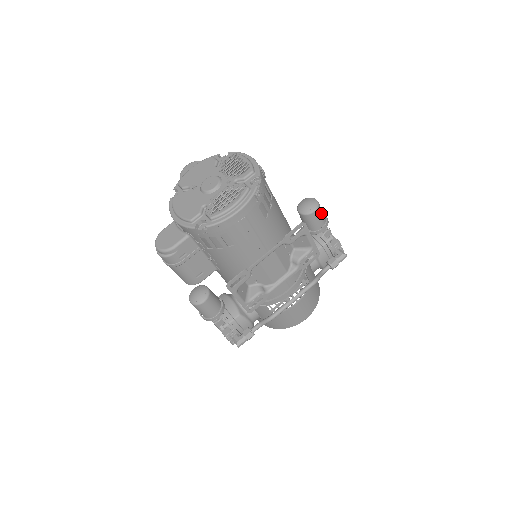
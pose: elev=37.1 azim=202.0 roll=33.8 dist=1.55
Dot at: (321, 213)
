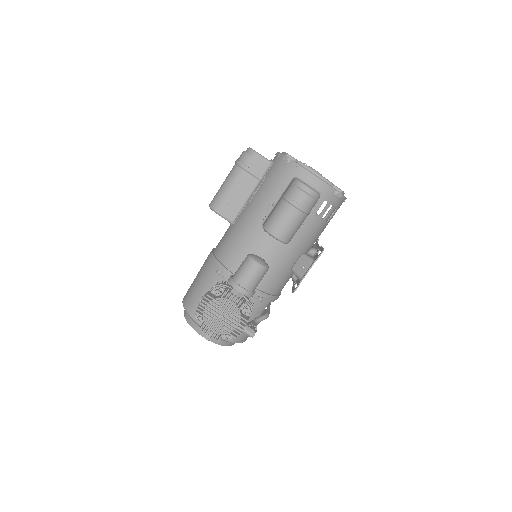
Dot at: occluded
